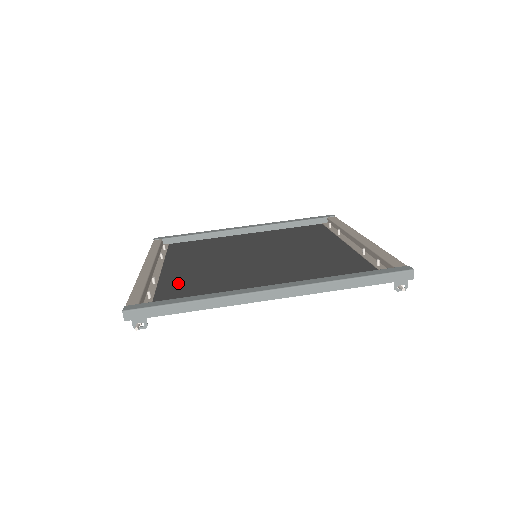
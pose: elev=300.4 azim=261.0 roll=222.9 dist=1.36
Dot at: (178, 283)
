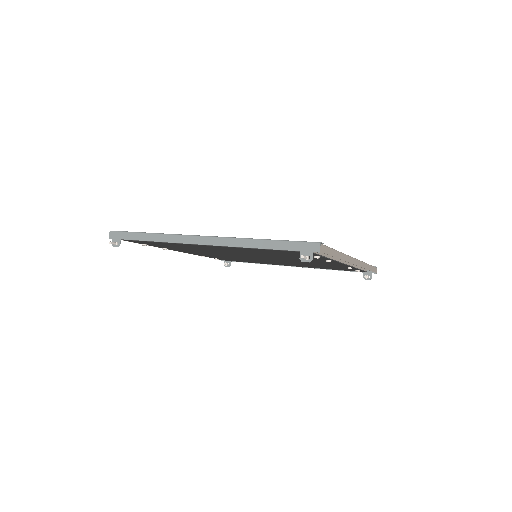
Dot at: occluded
